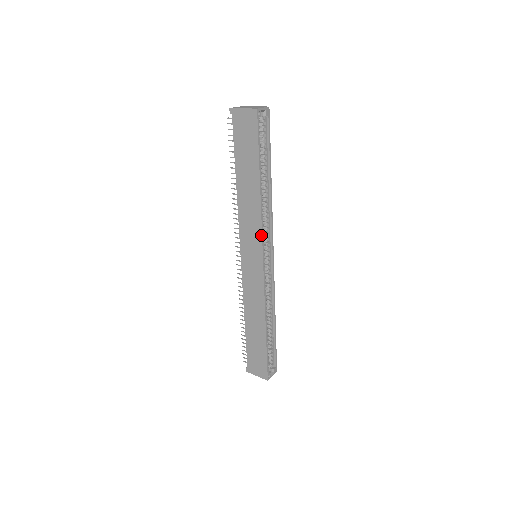
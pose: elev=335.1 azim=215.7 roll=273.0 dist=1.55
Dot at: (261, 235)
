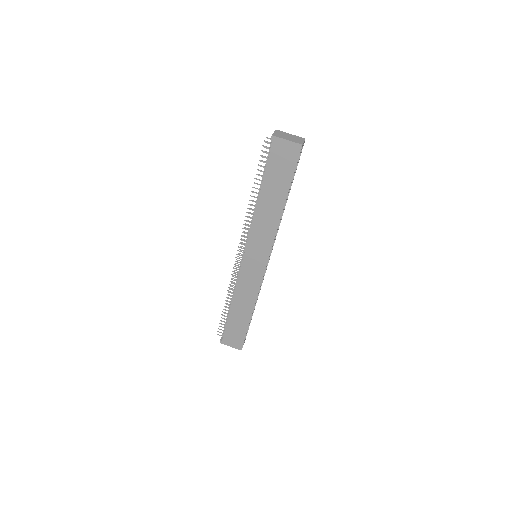
Dot at: (272, 244)
